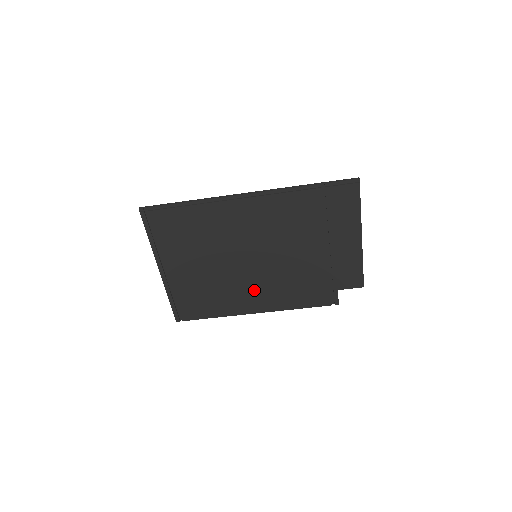
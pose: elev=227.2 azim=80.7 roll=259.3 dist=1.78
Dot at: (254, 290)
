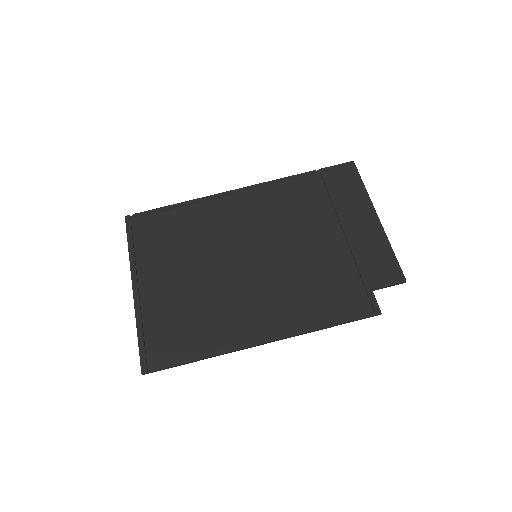
Dot at: (257, 303)
